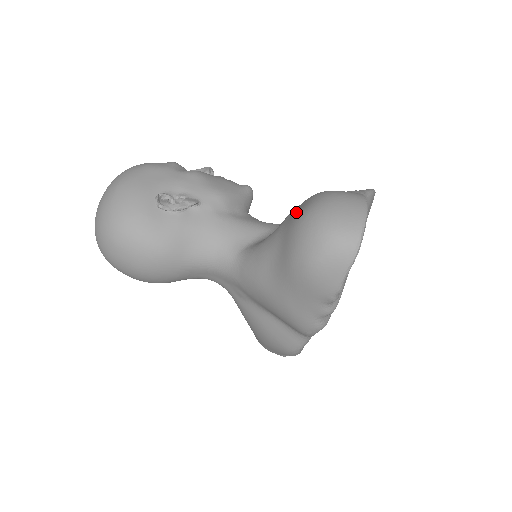
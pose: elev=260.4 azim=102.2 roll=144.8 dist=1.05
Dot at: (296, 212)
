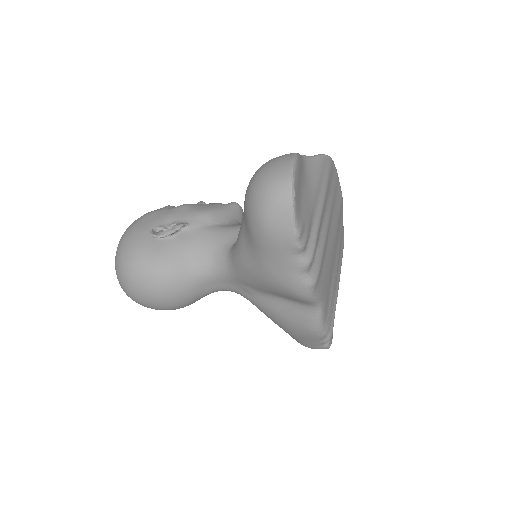
Dot at: occluded
